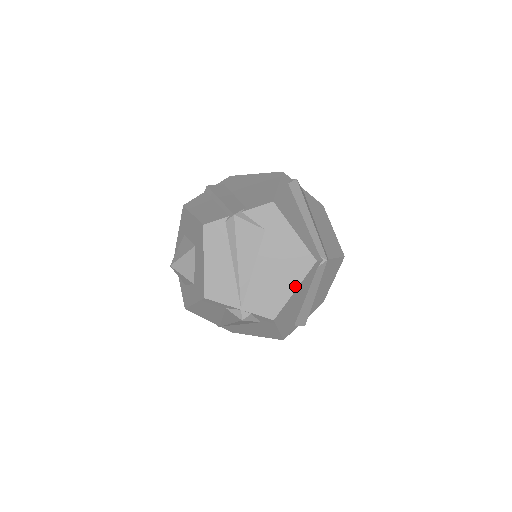
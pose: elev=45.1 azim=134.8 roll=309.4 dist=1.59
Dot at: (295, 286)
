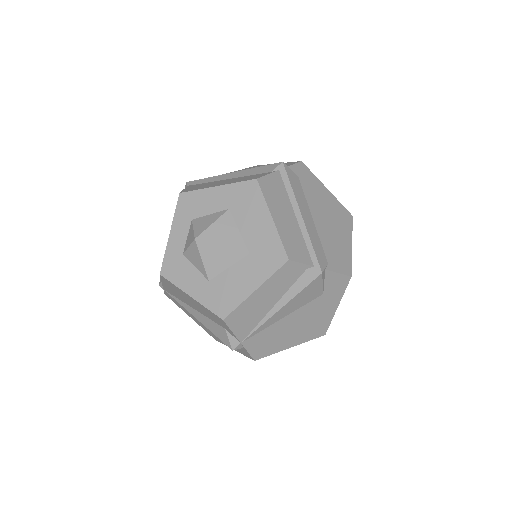
Dot at: (294, 344)
